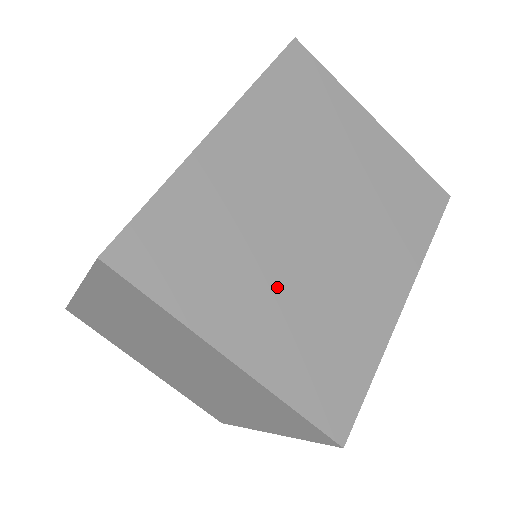
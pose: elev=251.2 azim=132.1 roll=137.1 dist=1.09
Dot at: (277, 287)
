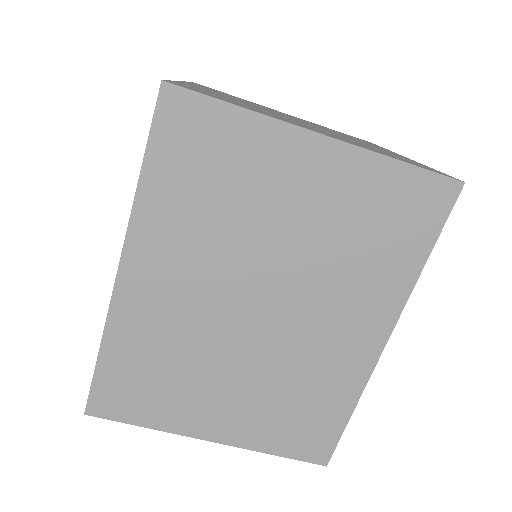
Dot at: (234, 382)
